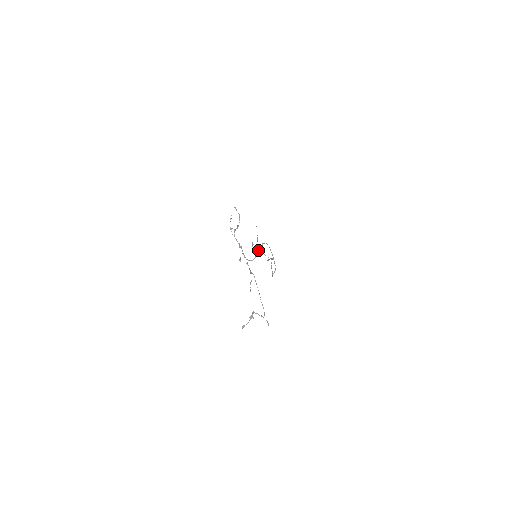
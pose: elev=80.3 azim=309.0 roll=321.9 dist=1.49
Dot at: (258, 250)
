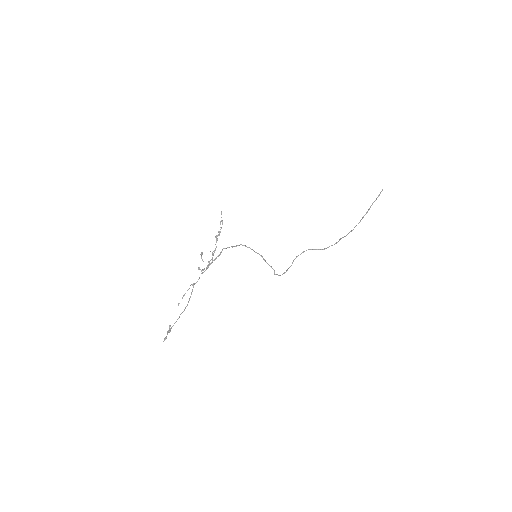
Dot at: occluded
